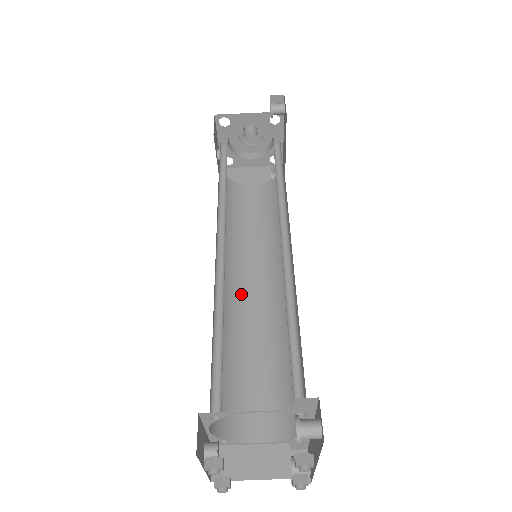
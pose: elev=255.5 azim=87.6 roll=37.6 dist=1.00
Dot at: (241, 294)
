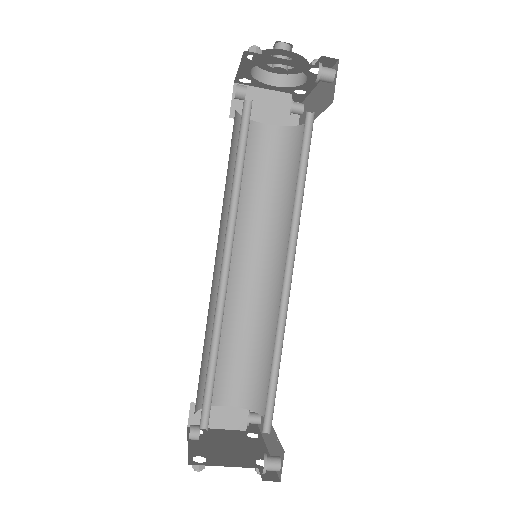
Dot at: (233, 273)
